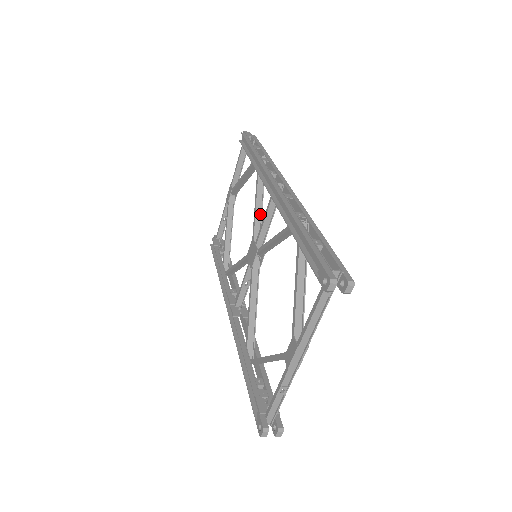
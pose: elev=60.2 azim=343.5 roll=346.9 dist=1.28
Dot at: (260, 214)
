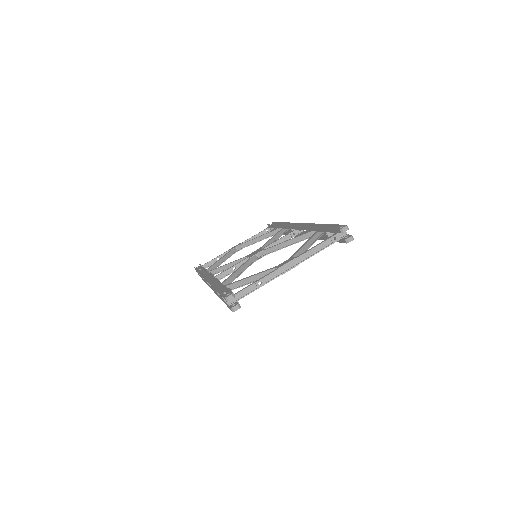
Dot at: occluded
